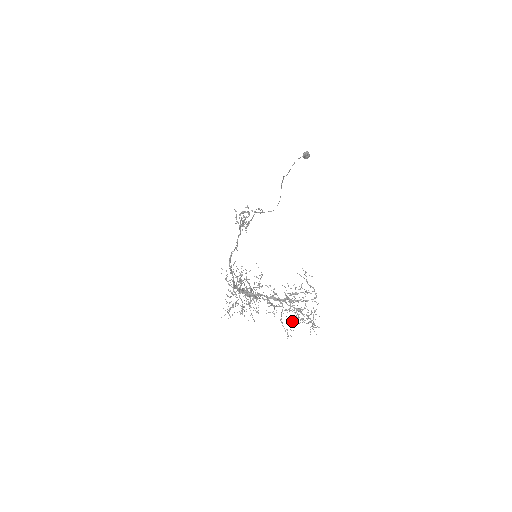
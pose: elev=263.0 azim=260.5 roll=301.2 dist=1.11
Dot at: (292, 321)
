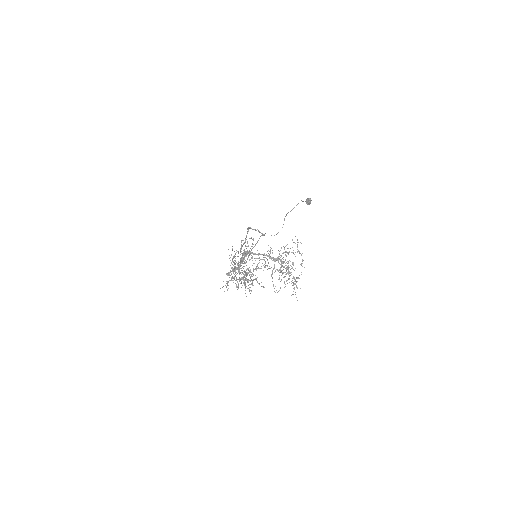
Dot at: occluded
